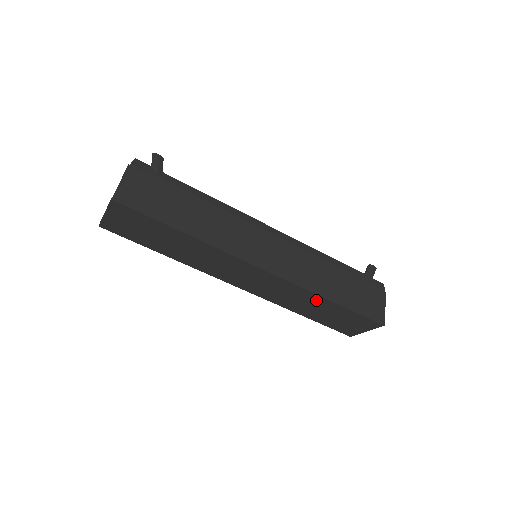
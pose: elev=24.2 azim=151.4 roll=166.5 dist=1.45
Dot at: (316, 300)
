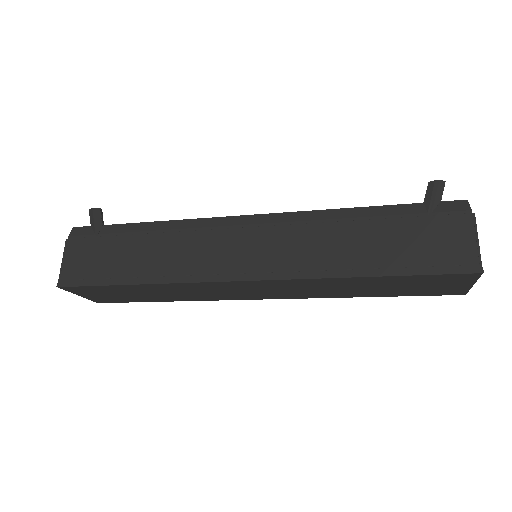
Dot at: (348, 282)
